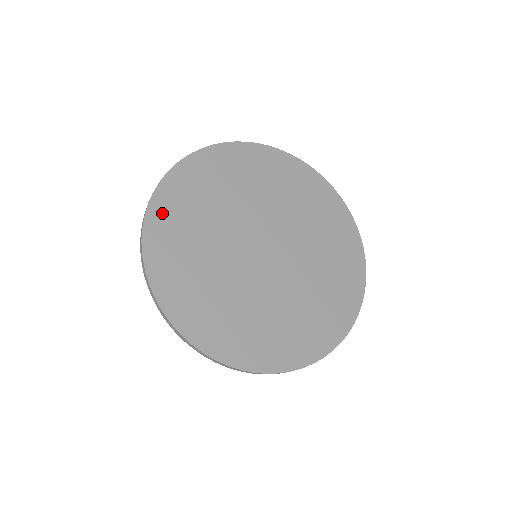
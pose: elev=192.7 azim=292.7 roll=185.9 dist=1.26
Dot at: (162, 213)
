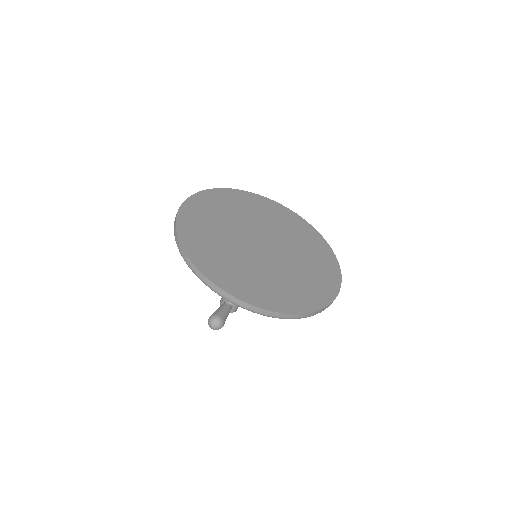
Dot at: (190, 241)
